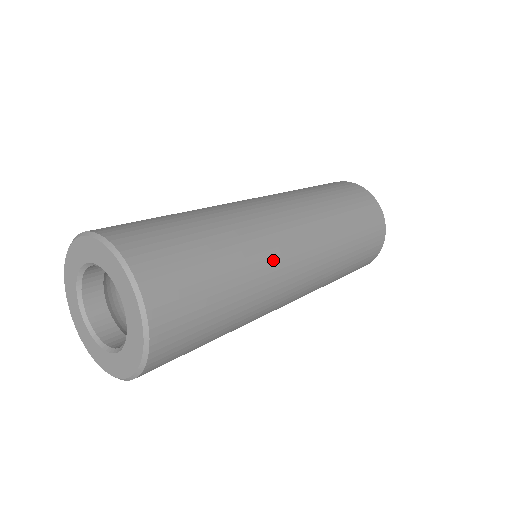
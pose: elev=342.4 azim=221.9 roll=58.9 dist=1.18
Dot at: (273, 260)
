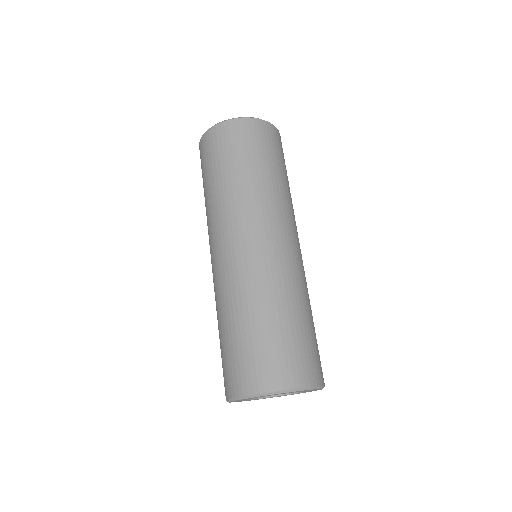
Dot at: (301, 273)
